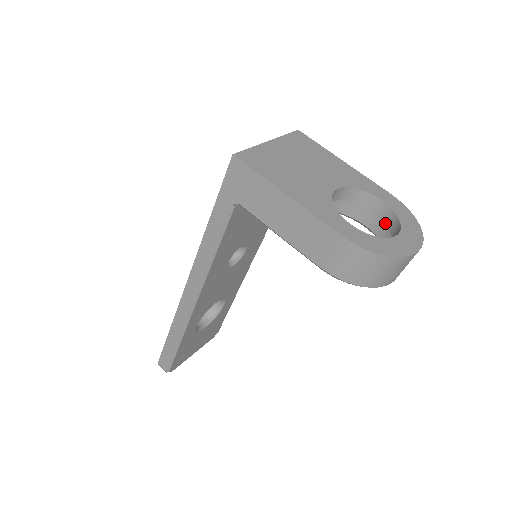
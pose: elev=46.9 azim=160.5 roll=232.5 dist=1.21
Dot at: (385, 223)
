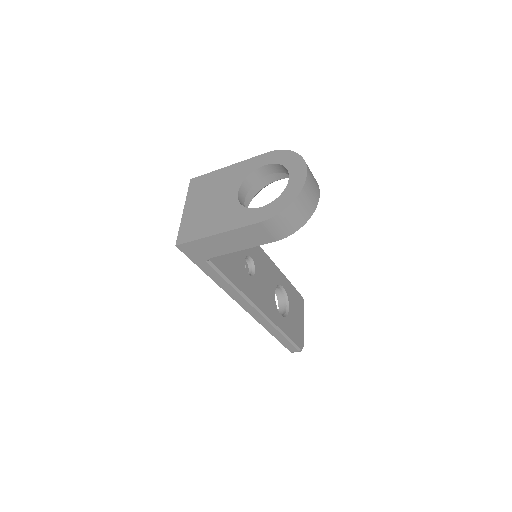
Dot at: (282, 172)
